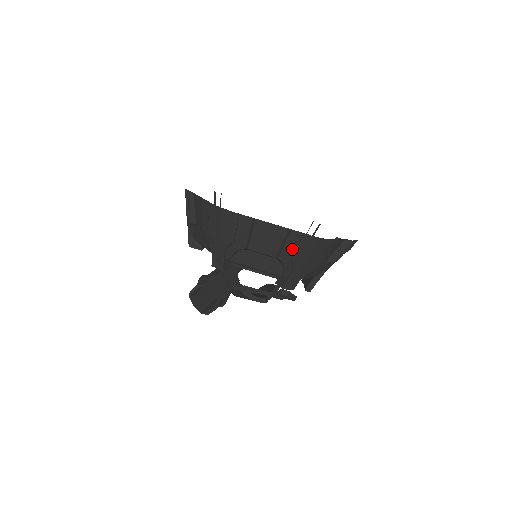
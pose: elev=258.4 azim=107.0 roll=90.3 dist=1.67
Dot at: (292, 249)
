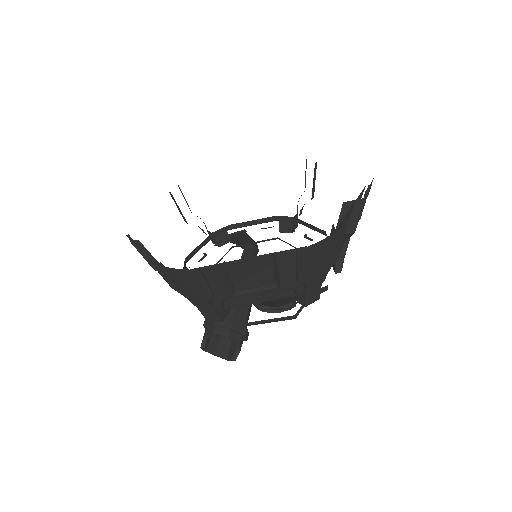
Dot at: (291, 271)
